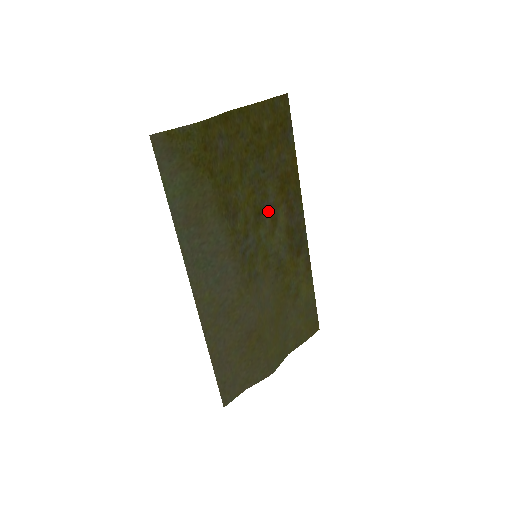
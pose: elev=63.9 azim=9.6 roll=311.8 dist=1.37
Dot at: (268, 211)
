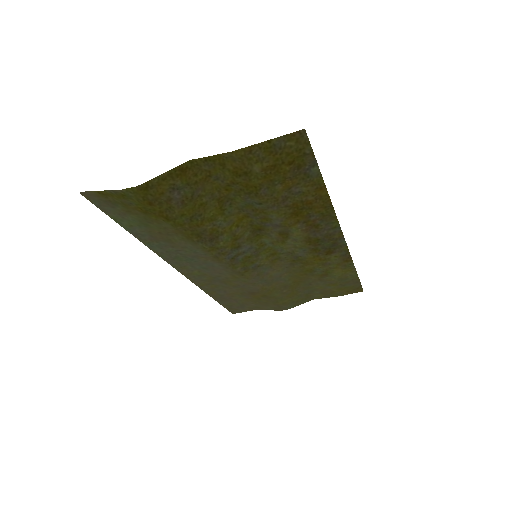
Dot at: (273, 228)
